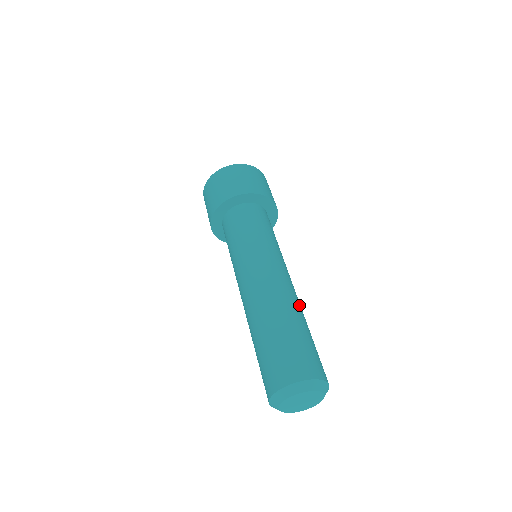
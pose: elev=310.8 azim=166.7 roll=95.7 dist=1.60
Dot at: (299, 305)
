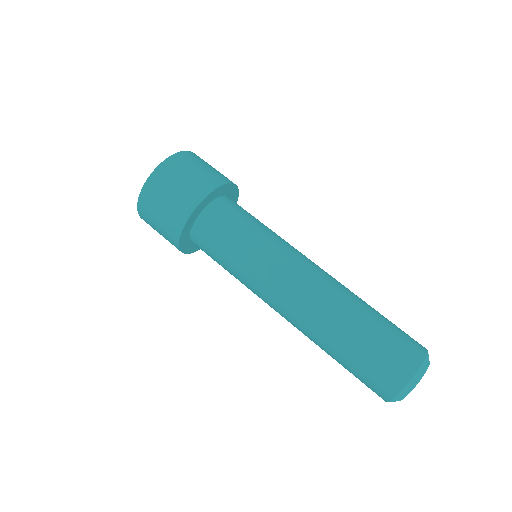
Dot at: occluded
